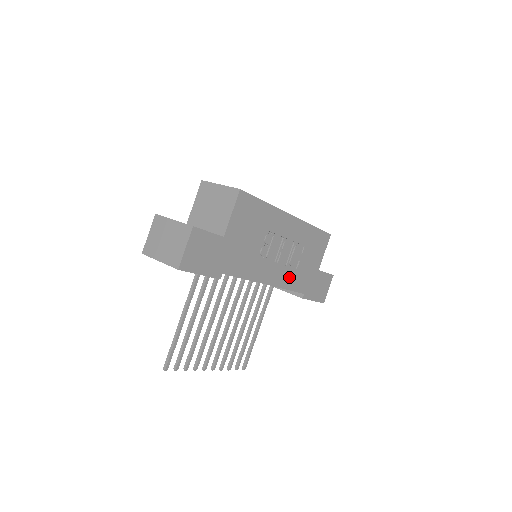
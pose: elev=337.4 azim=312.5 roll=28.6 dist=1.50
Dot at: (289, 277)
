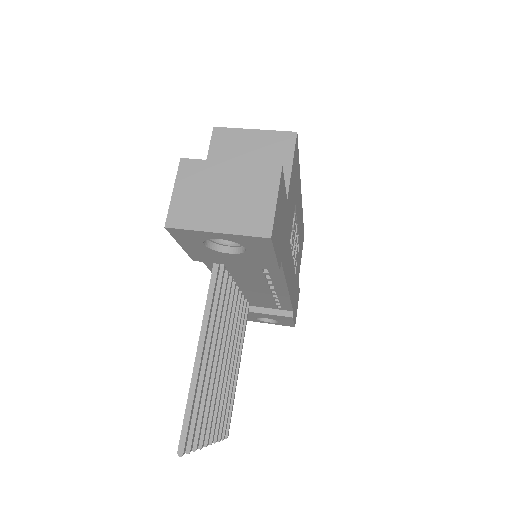
Dot at: (293, 284)
